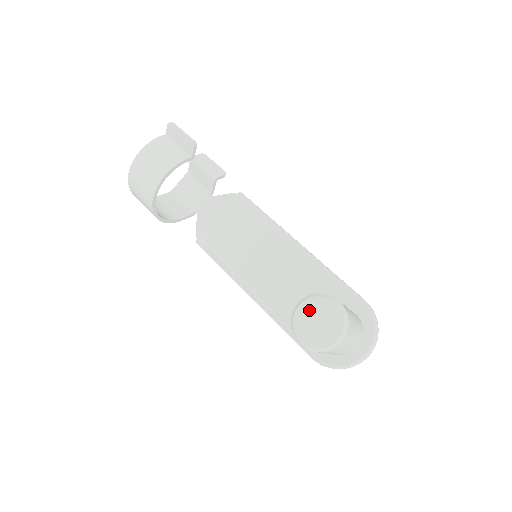
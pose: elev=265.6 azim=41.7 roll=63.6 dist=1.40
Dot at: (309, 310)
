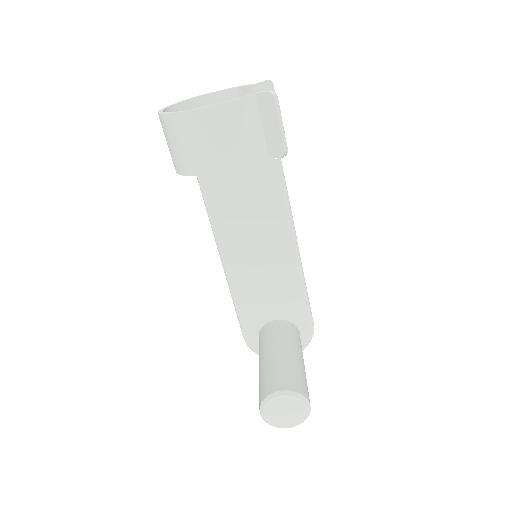
Dot at: (285, 402)
